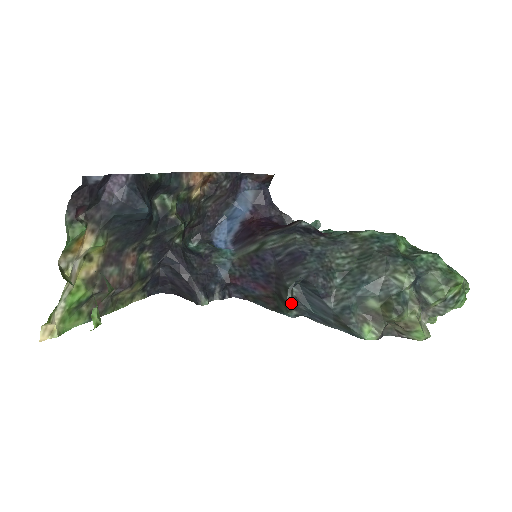
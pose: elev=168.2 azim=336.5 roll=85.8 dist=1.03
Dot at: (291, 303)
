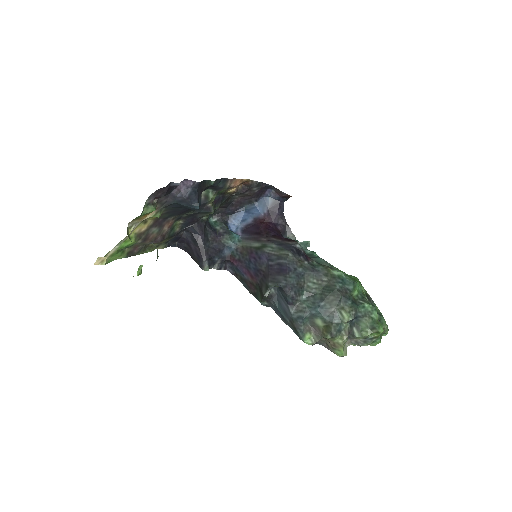
Dot at: (266, 298)
